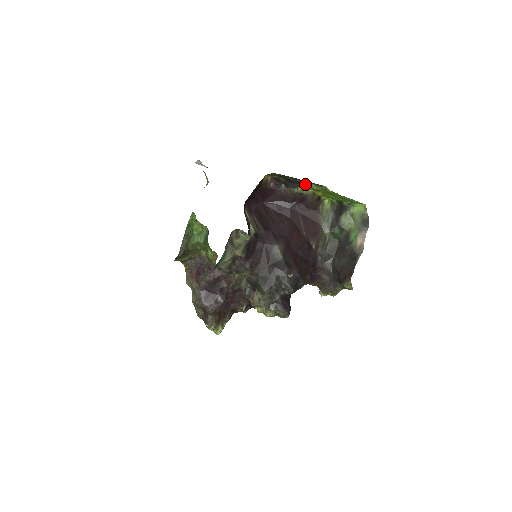
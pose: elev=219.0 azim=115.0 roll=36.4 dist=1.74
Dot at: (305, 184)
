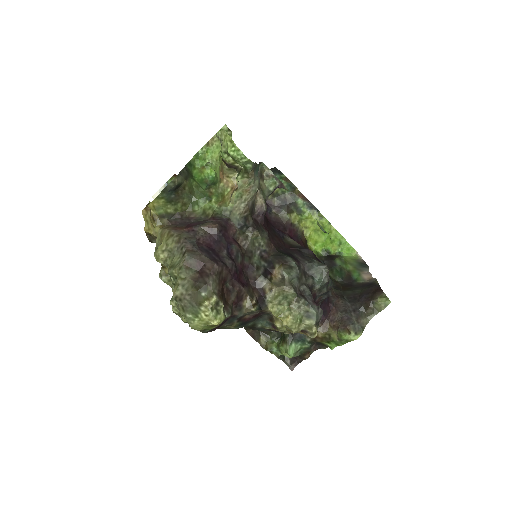
Dot at: (300, 209)
